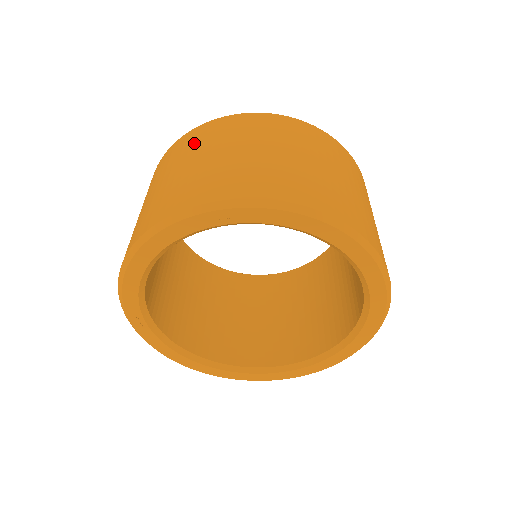
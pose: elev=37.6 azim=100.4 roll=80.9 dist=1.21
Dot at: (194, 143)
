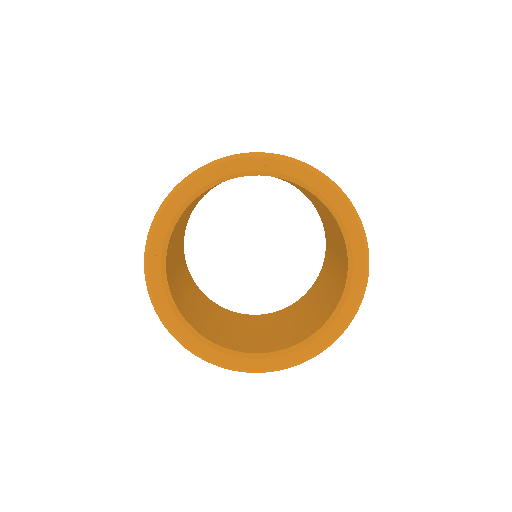
Dot at: occluded
